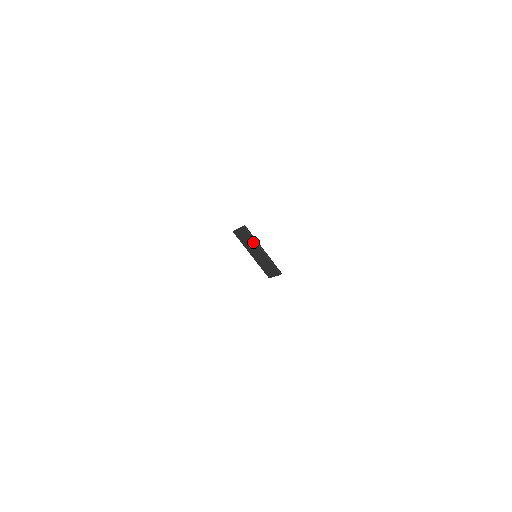
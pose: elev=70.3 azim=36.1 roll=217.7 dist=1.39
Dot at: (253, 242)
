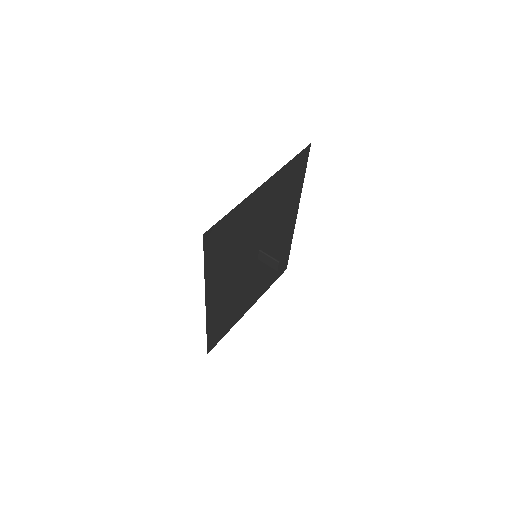
Dot at: occluded
